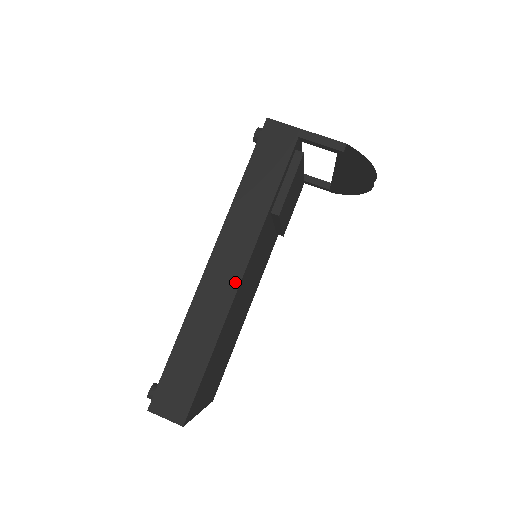
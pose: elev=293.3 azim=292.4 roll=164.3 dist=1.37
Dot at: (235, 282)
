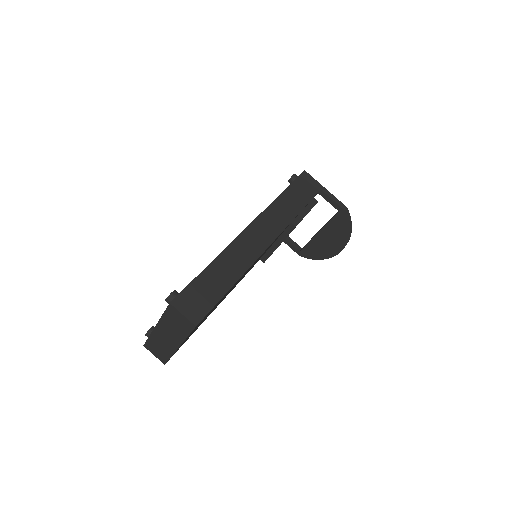
Dot at: (263, 247)
